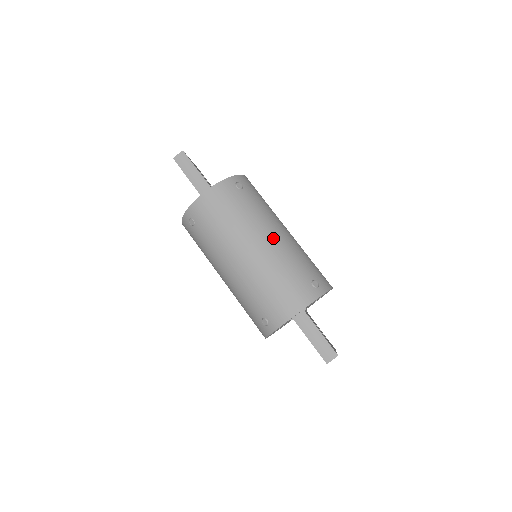
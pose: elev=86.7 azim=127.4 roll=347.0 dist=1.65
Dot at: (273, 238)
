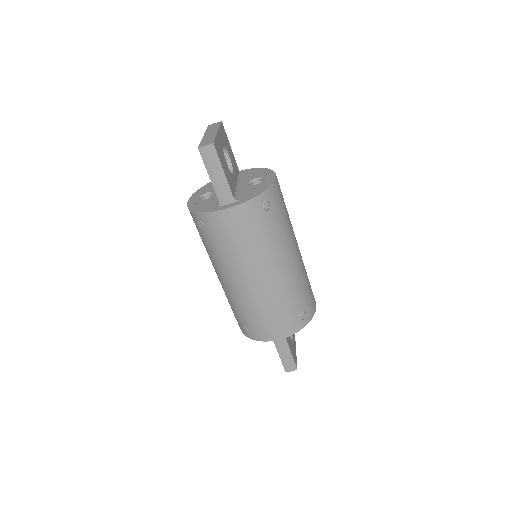
Dot at: (282, 271)
